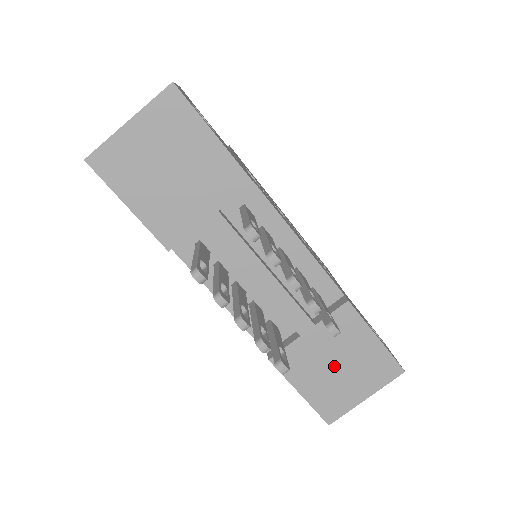
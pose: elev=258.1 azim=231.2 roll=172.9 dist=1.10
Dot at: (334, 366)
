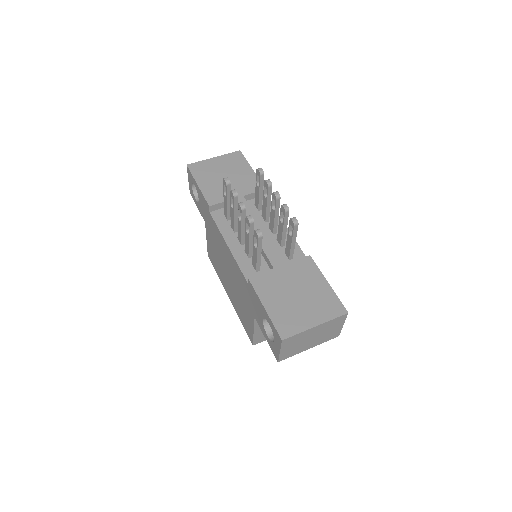
Dot at: (294, 294)
